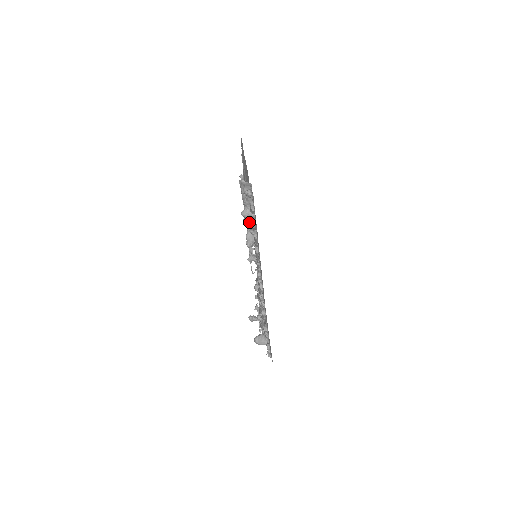
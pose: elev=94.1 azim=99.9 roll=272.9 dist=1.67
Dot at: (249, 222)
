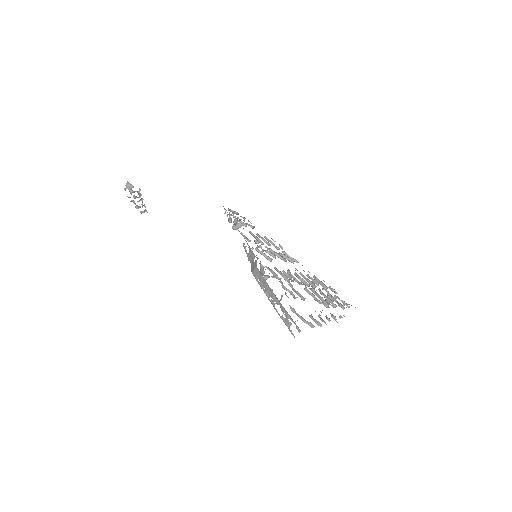
Dot at: occluded
